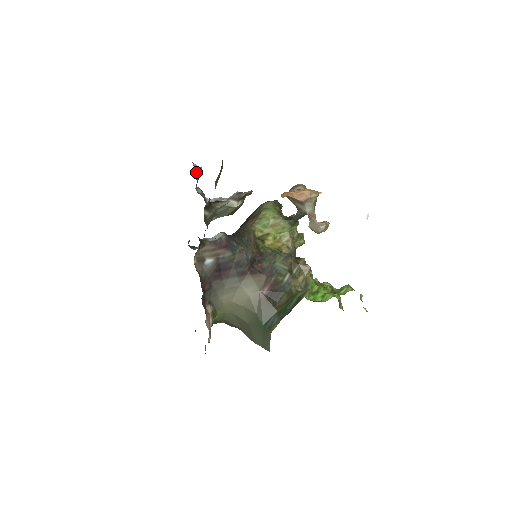
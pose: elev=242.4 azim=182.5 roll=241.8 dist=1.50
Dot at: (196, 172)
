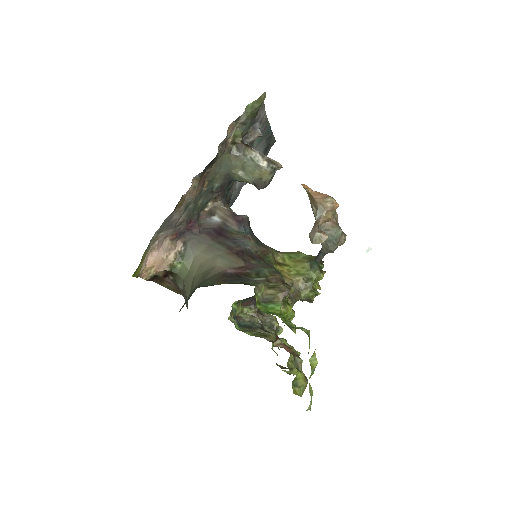
Dot at: (256, 132)
